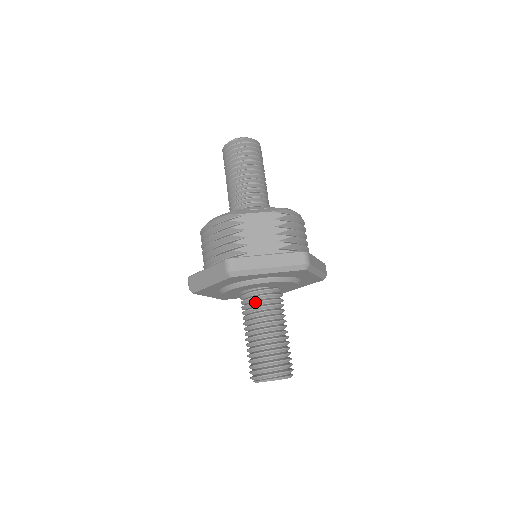
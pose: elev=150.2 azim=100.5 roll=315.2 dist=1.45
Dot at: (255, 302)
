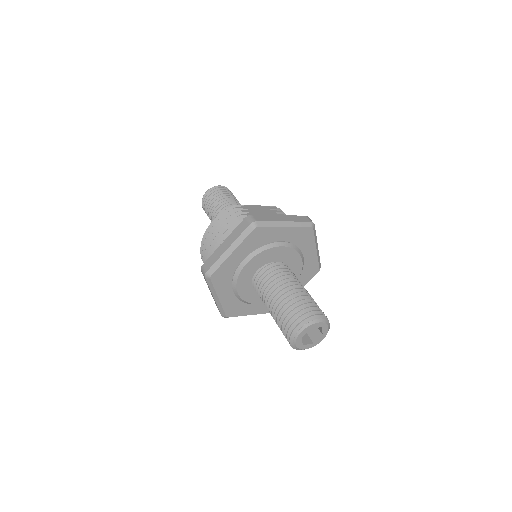
Dot at: (273, 270)
